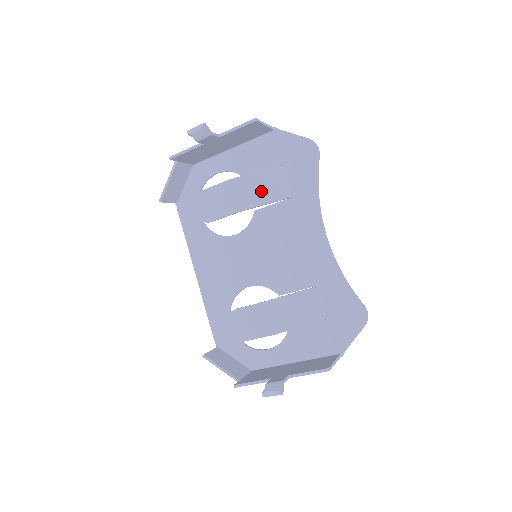
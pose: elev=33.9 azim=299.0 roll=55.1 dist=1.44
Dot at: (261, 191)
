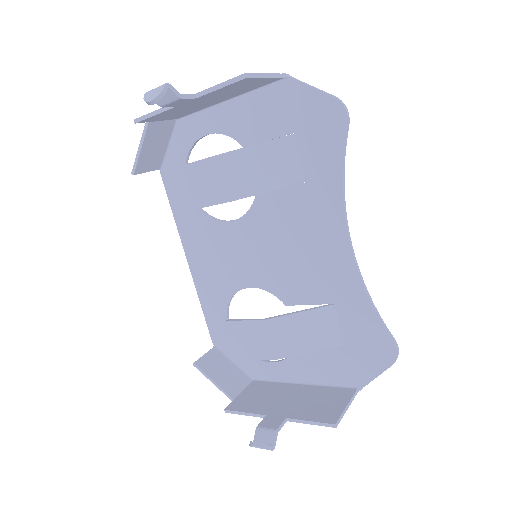
Dot at: (262, 172)
